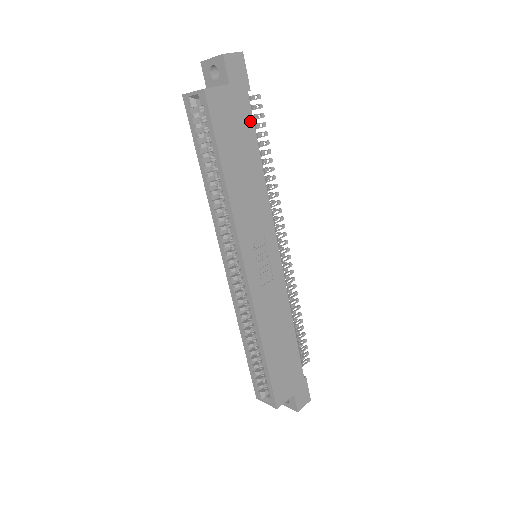
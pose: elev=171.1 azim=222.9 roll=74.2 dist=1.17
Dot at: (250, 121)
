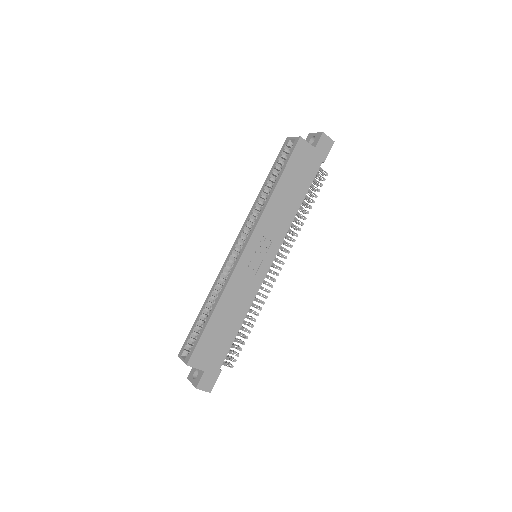
Dot at: (312, 176)
